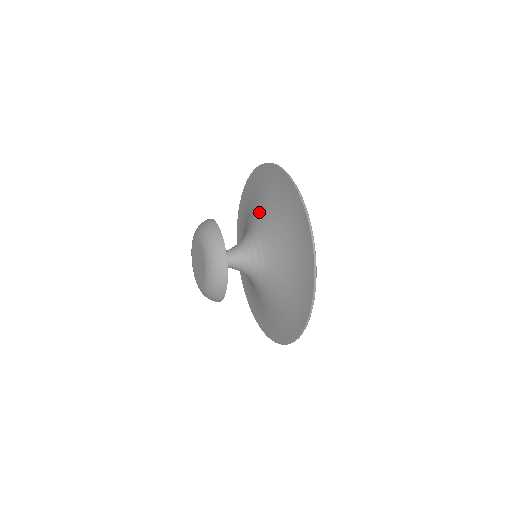
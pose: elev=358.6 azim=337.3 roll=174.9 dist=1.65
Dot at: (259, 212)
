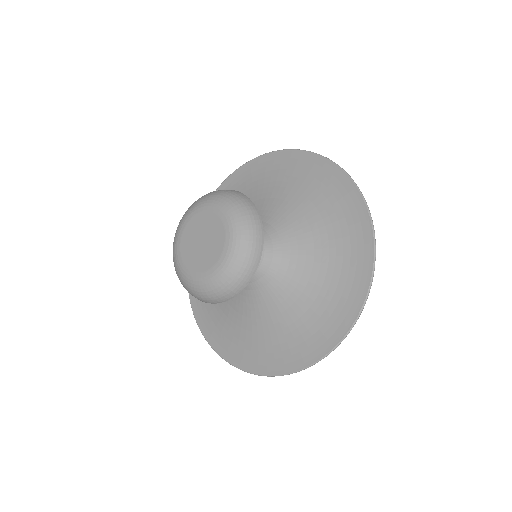
Dot at: (262, 203)
